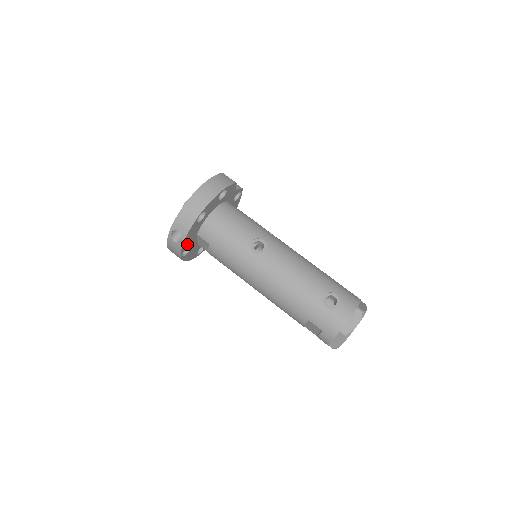
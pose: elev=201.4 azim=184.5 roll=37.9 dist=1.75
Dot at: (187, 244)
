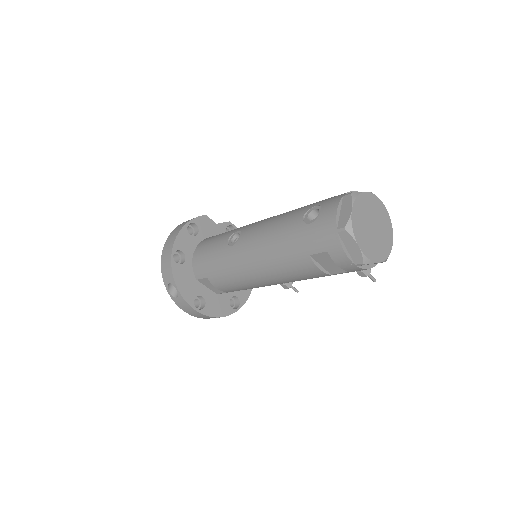
Dot at: (190, 293)
